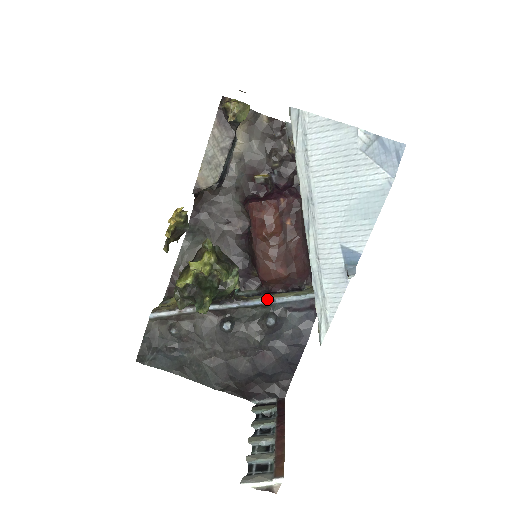
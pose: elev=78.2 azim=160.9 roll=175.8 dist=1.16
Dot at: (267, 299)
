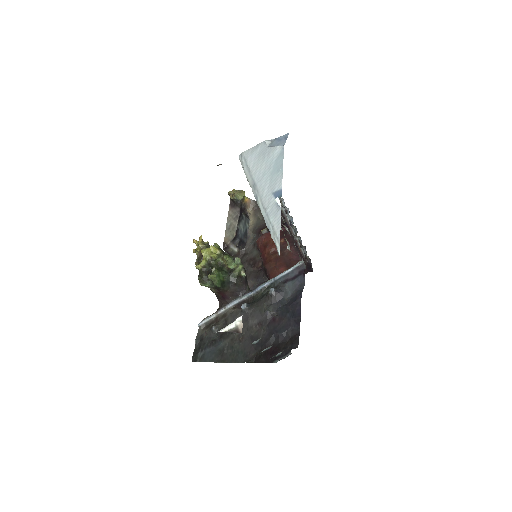
Dot at: (269, 281)
